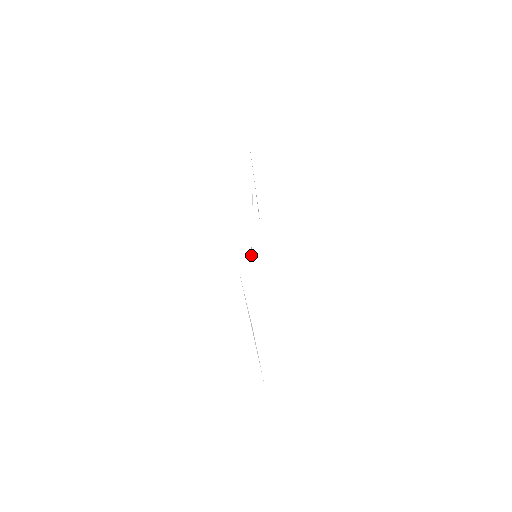
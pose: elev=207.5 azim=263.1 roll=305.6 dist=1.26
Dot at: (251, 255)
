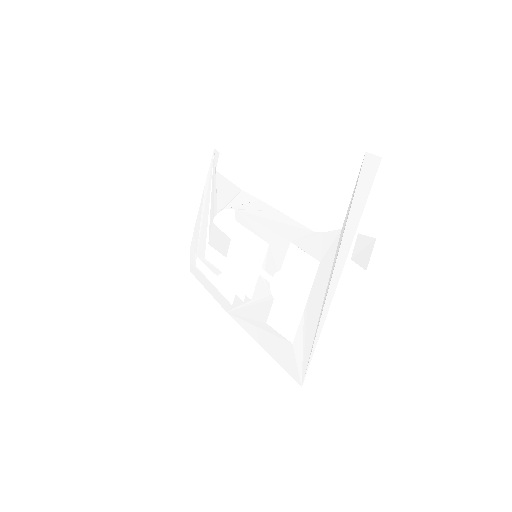
Dot at: (293, 223)
